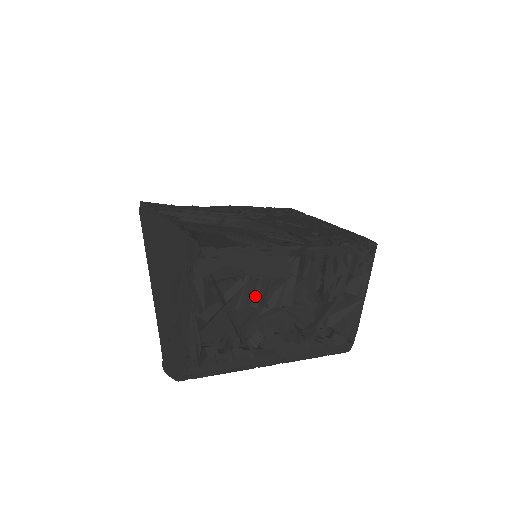
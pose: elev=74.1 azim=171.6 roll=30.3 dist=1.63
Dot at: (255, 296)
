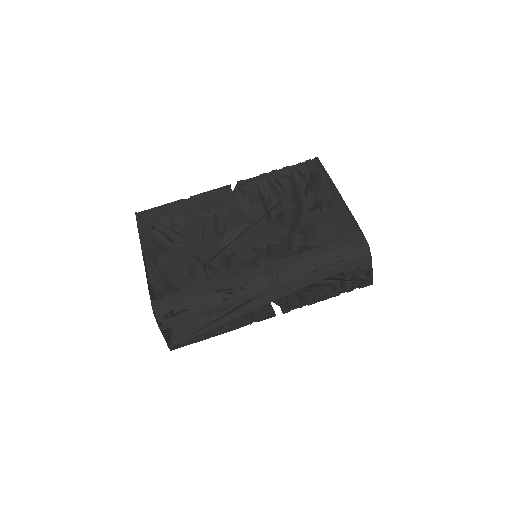
Dot at: (201, 228)
